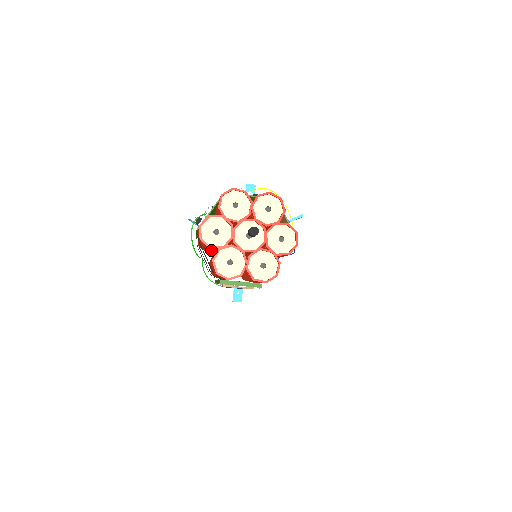
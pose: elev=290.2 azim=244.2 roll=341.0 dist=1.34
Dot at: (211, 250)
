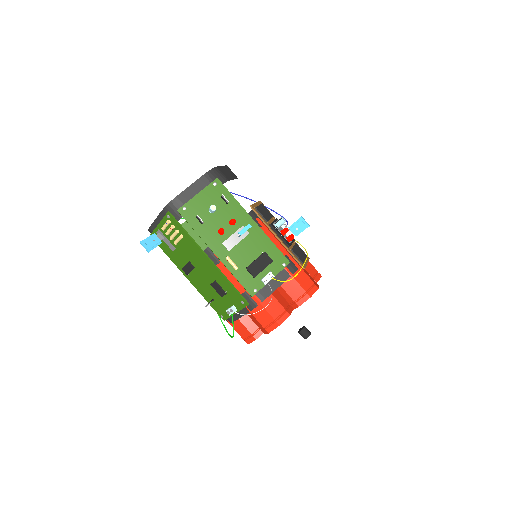
Dot at: occluded
